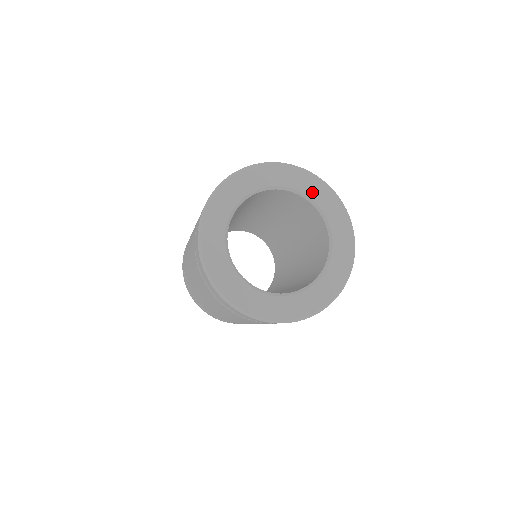
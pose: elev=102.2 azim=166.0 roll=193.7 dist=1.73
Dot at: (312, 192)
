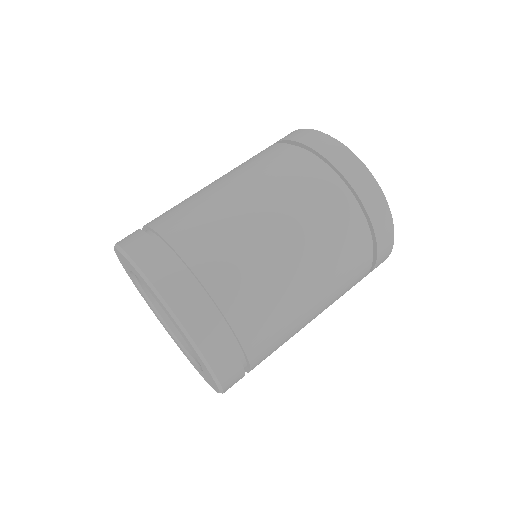
Dot at: occluded
